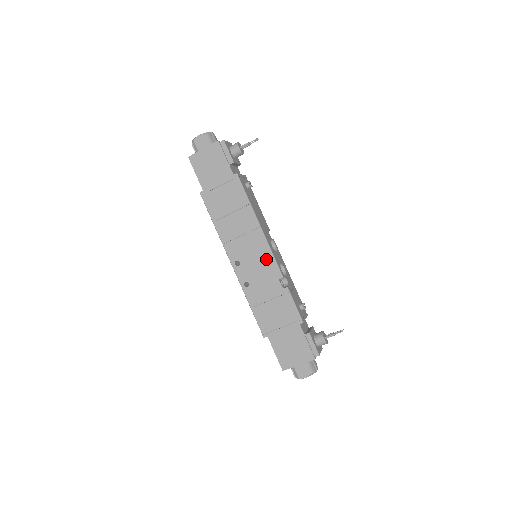
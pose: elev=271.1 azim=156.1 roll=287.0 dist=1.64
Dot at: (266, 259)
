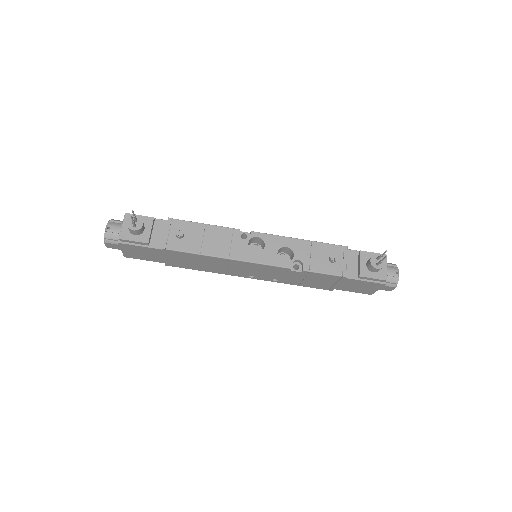
Dot at: (264, 268)
